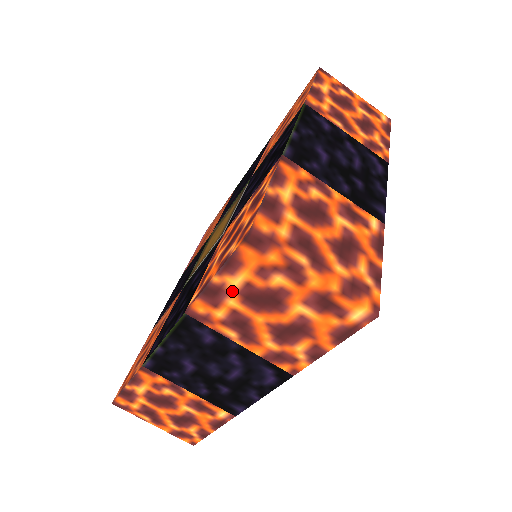
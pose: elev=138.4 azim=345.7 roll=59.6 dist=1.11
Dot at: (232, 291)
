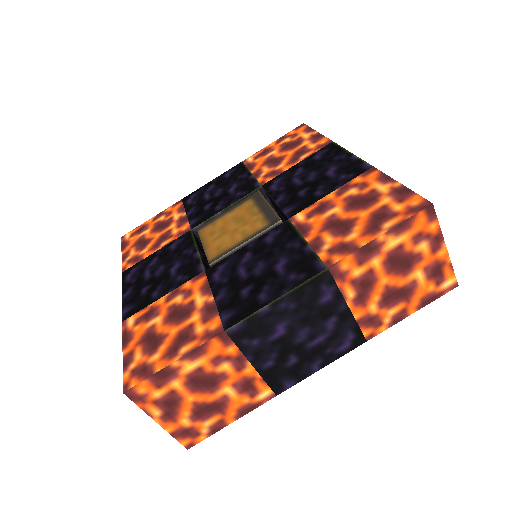
Dot at: occluded
